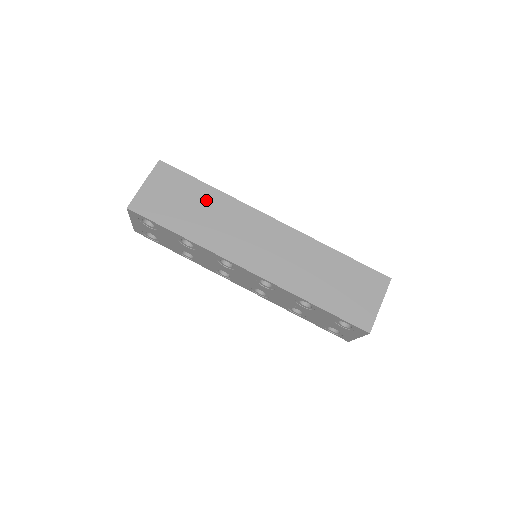
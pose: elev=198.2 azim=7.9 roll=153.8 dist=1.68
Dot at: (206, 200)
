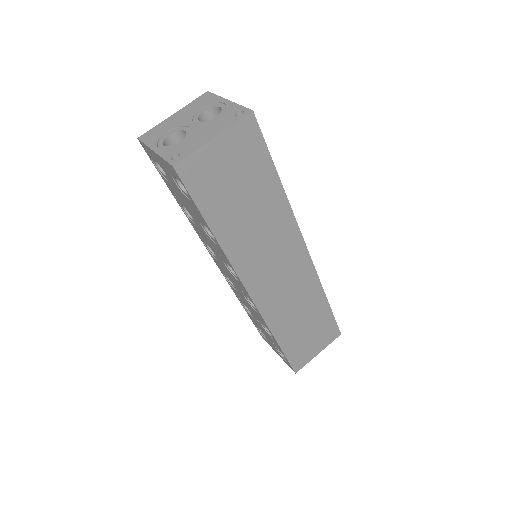
Dot at: (265, 199)
